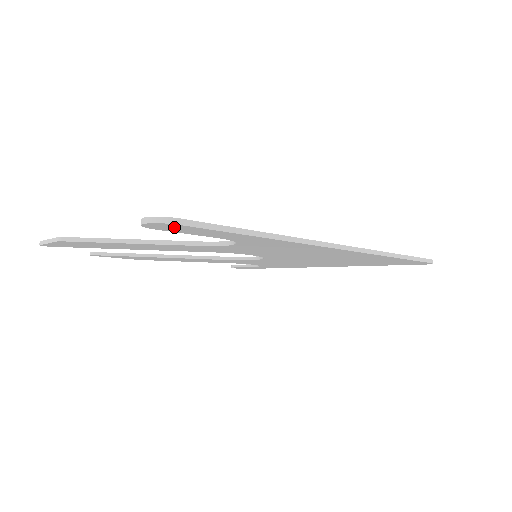
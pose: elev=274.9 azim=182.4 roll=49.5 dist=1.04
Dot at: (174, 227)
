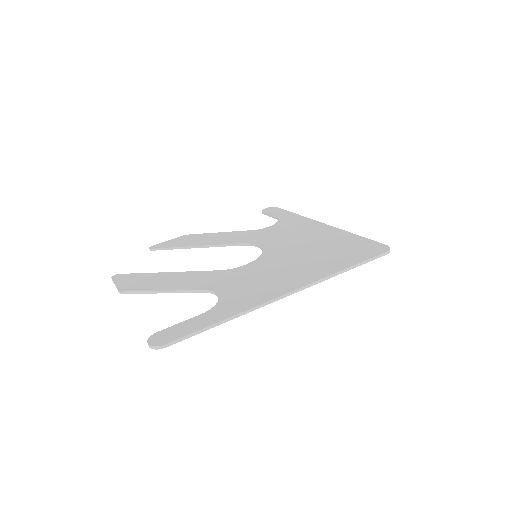
Dot at: (166, 341)
